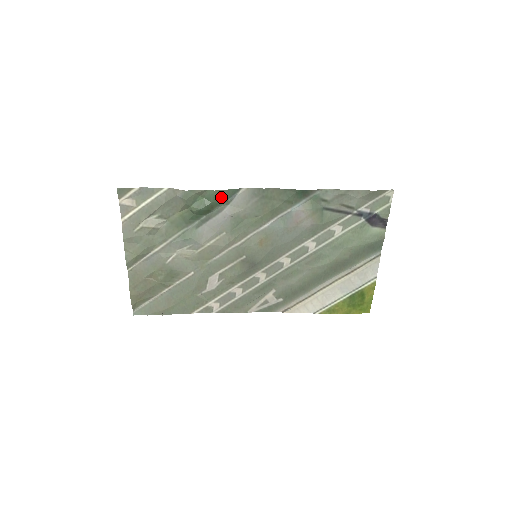
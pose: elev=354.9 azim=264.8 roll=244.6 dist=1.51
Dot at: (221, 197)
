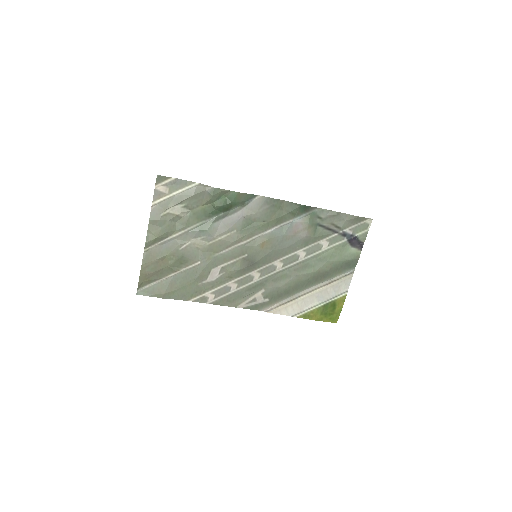
Dot at: (241, 199)
